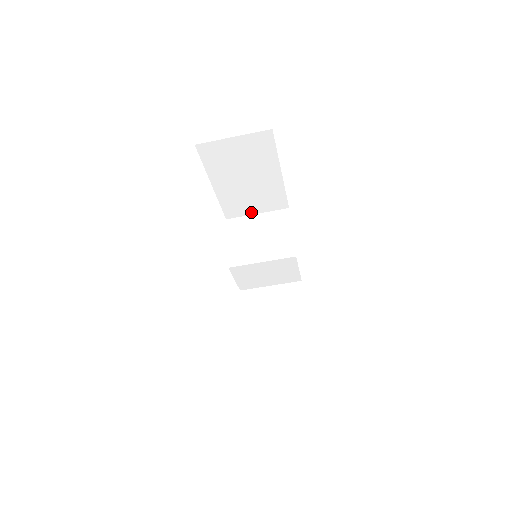
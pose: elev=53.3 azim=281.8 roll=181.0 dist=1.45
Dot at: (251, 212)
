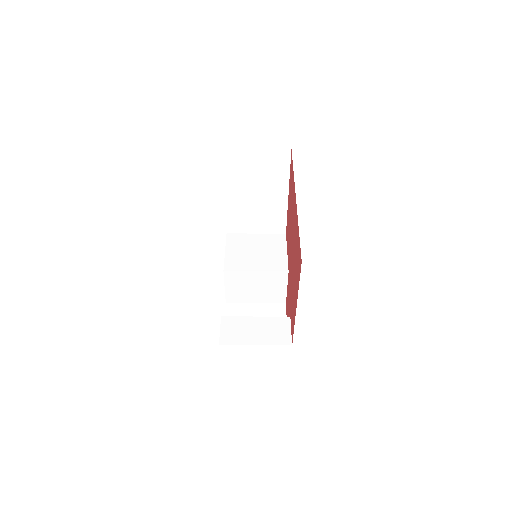
Dot at: (251, 231)
